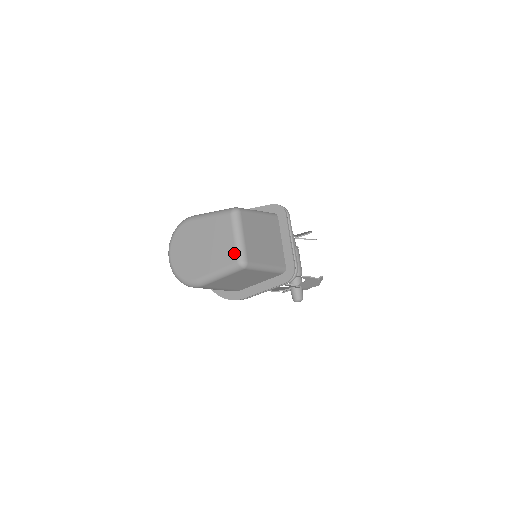
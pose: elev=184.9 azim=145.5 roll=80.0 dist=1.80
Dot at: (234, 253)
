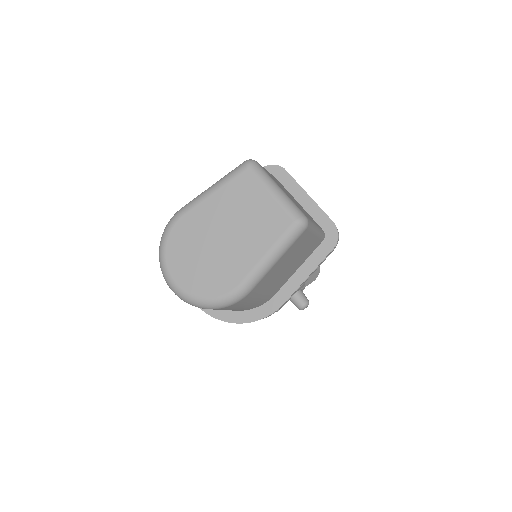
Dot at: (283, 213)
